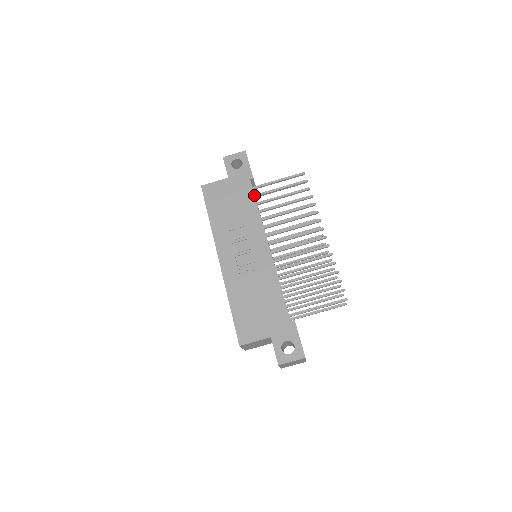
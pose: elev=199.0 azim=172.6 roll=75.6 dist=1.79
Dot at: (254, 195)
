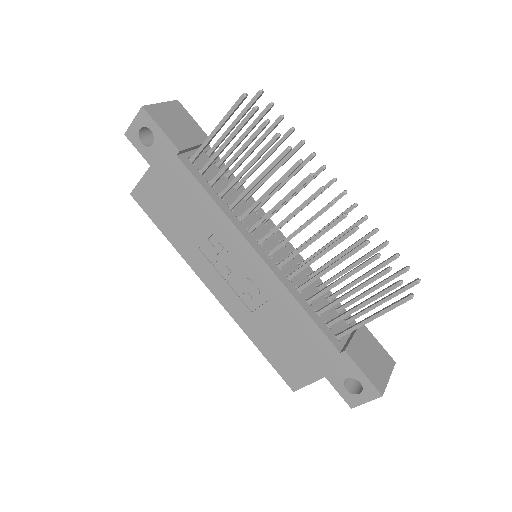
Dot at: (196, 180)
